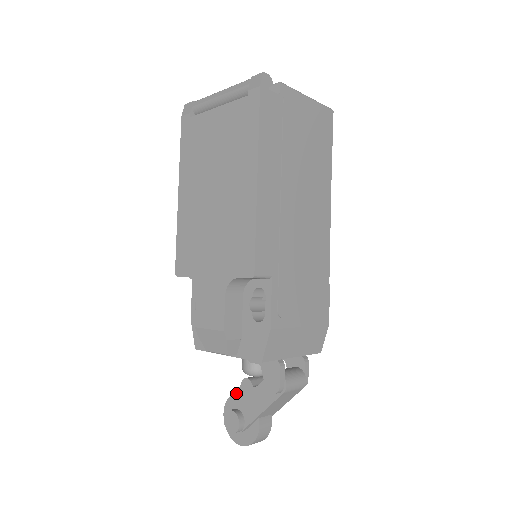
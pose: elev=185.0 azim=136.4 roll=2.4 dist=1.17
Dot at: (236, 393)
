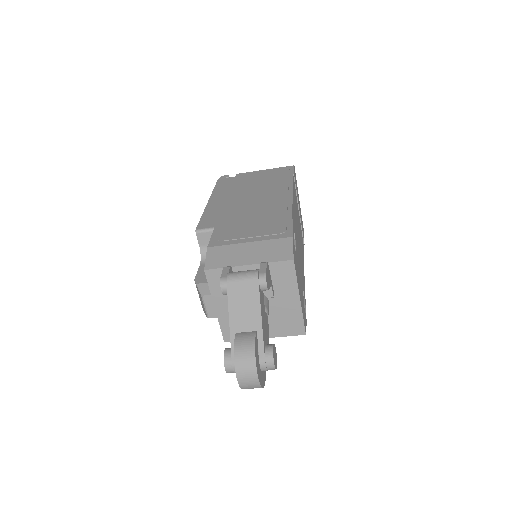
Dot at: occluded
